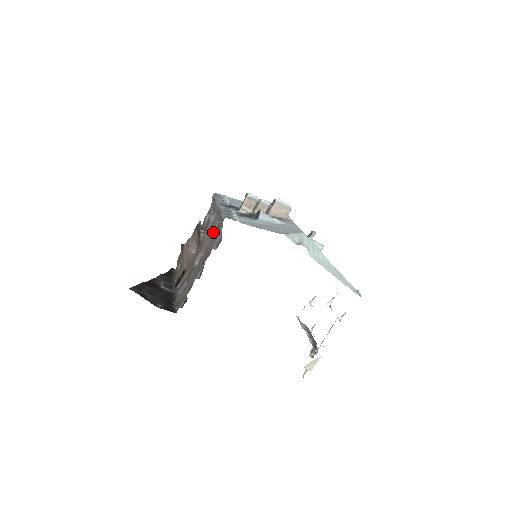
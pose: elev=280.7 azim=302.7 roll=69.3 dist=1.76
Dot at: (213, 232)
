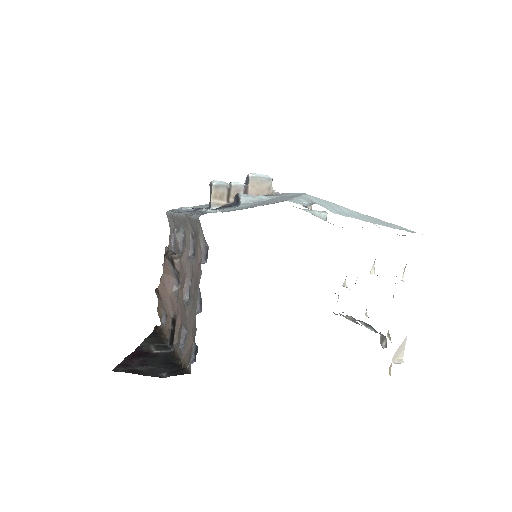
Dot at: (190, 248)
